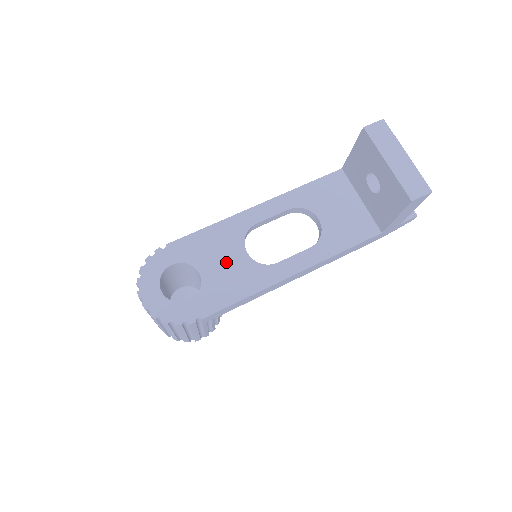
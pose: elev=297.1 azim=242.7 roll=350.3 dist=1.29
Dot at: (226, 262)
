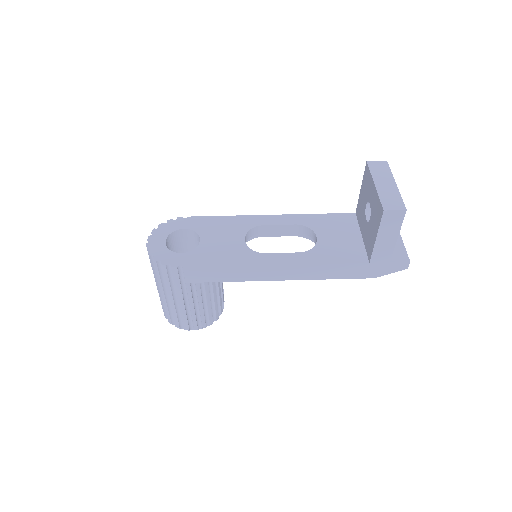
Dot at: (225, 240)
